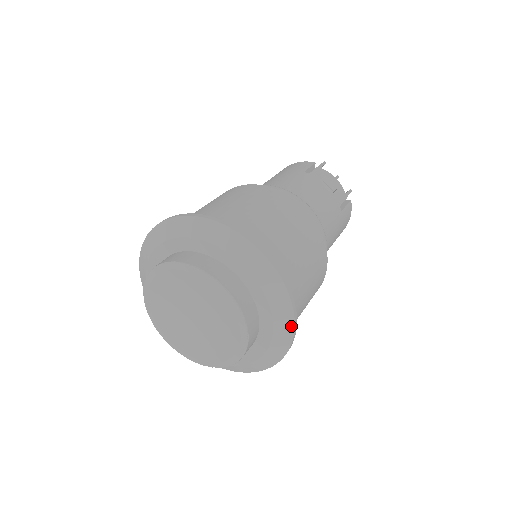
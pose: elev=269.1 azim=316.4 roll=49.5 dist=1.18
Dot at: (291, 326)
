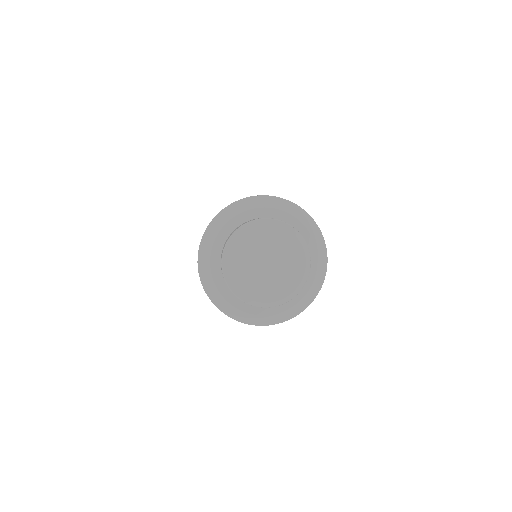
Dot at: (306, 214)
